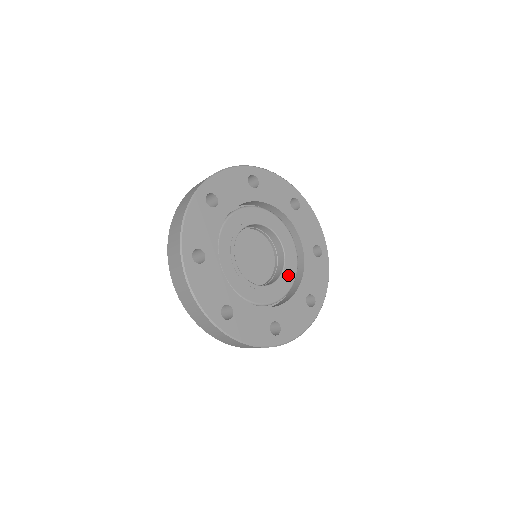
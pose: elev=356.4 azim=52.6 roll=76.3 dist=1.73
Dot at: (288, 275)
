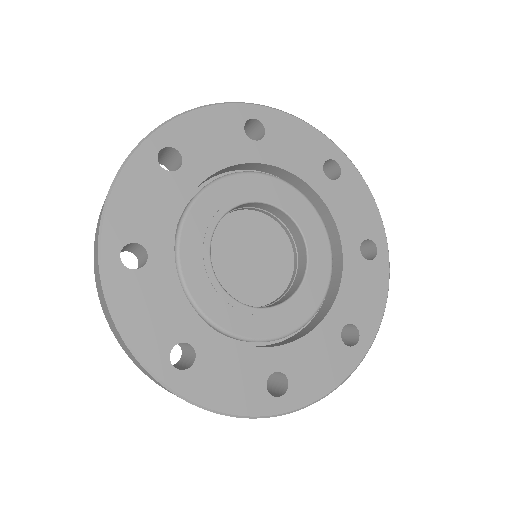
Dot at: (316, 242)
